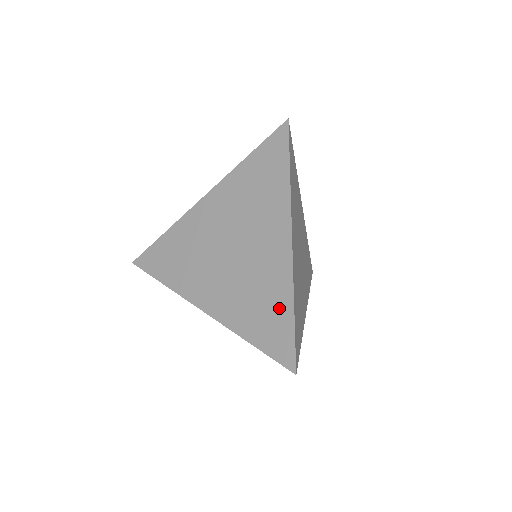
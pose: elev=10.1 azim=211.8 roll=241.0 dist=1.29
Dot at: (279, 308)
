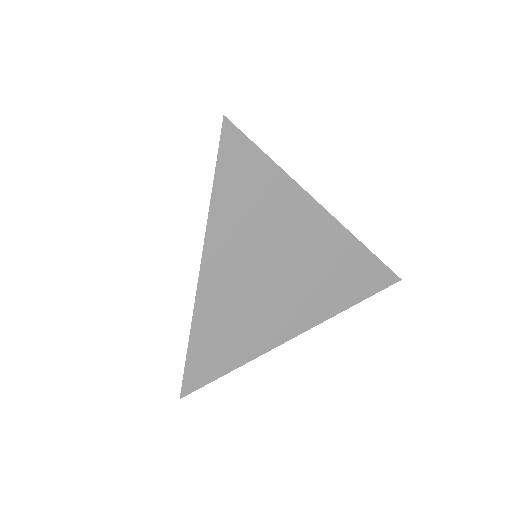
Dot at: occluded
